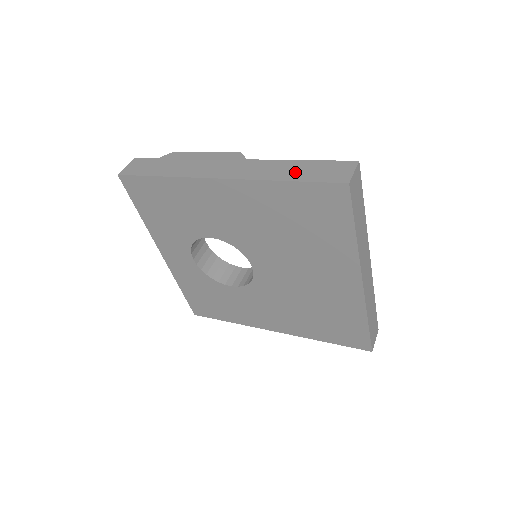
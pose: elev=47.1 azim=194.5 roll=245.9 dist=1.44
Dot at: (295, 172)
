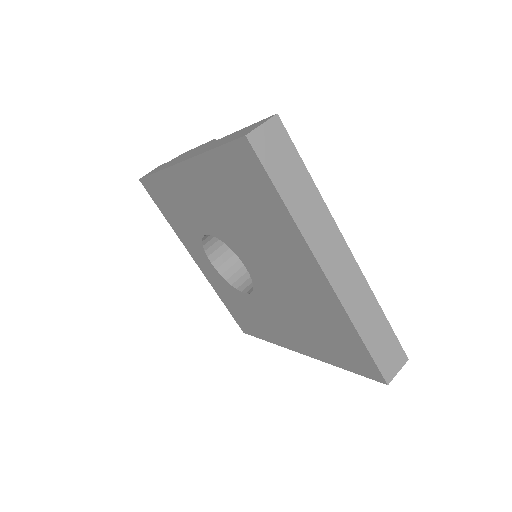
Dot at: (224, 140)
